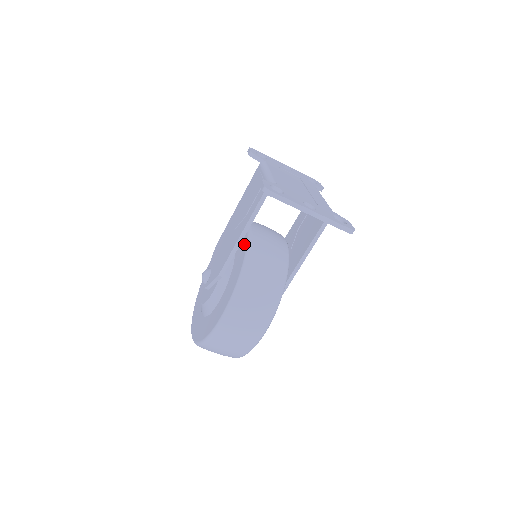
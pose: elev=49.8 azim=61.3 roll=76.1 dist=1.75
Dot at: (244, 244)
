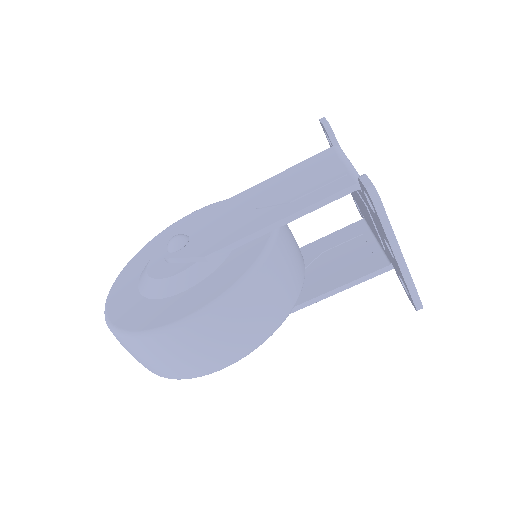
Dot at: (263, 236)
